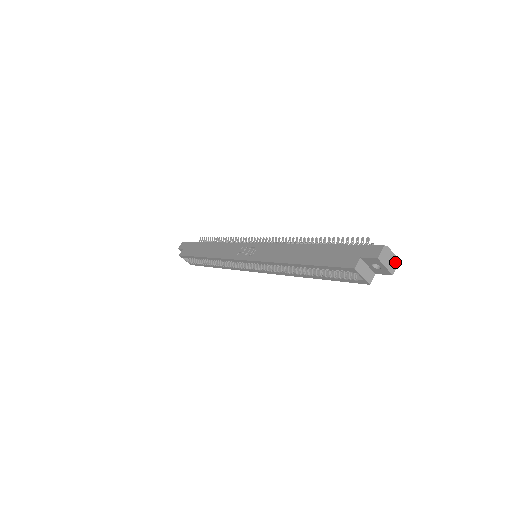
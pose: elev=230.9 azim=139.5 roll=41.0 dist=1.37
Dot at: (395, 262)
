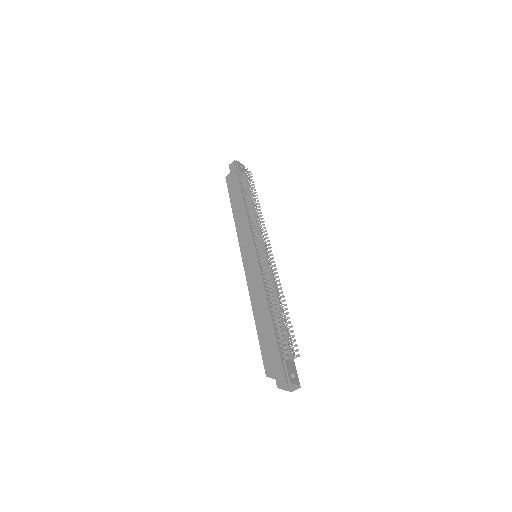
Dot at: (296, 387)
